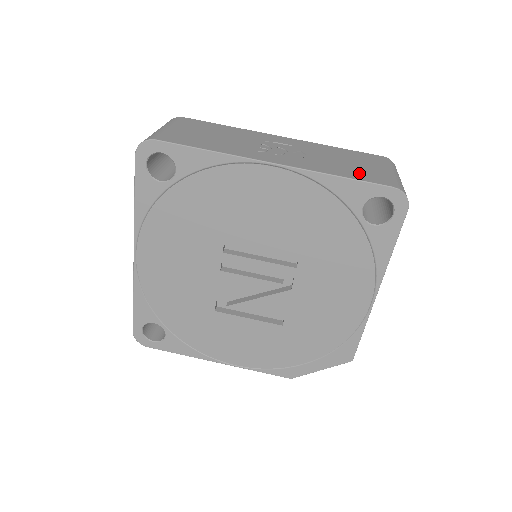
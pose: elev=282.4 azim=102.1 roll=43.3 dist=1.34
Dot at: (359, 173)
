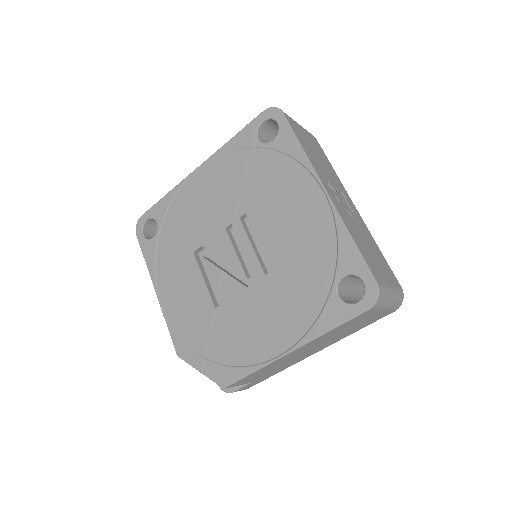
Dot at: (368, 257)
